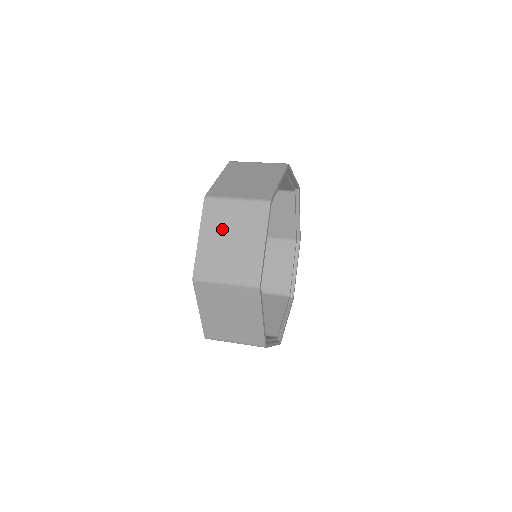
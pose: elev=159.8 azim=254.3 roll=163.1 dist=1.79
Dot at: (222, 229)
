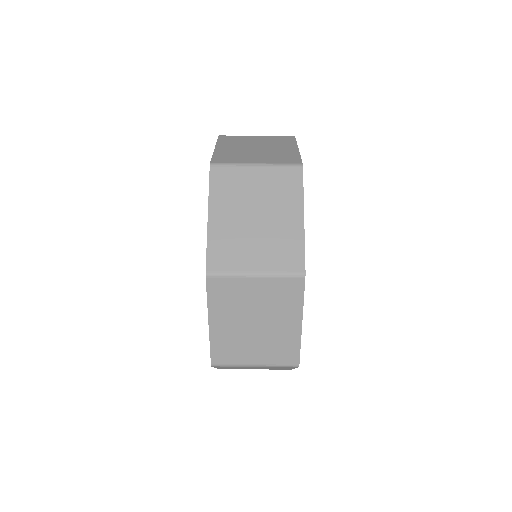
Dot at: occluded
